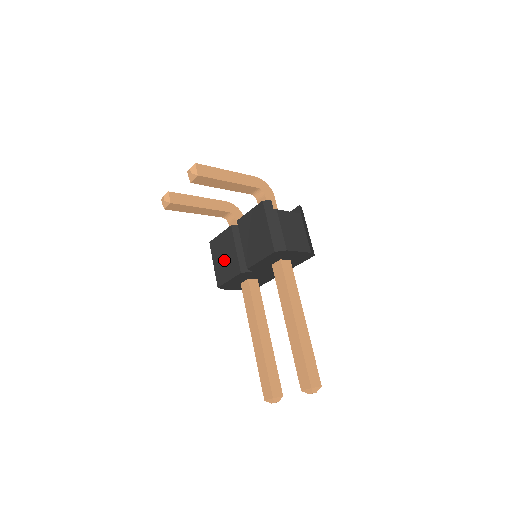
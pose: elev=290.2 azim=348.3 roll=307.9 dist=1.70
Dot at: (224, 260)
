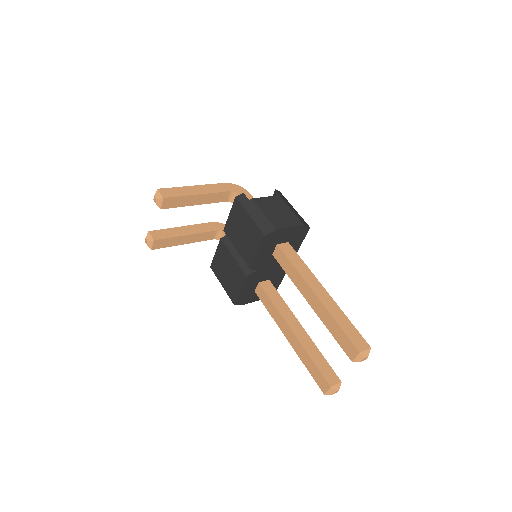
Dot at: (228, 274)
